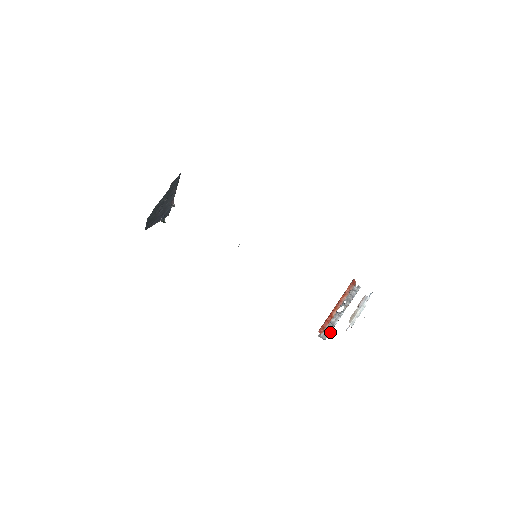
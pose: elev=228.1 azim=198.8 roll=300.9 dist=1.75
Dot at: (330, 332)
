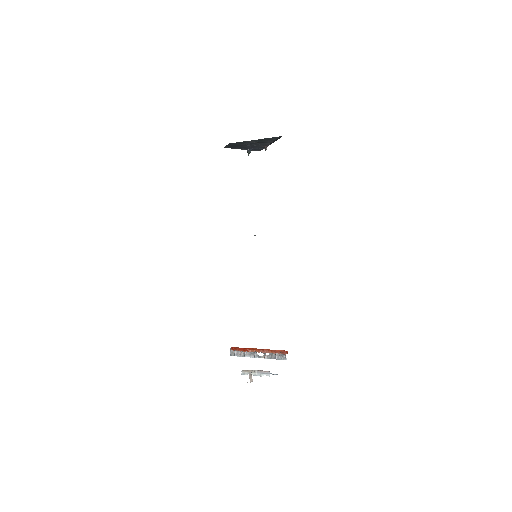
Dot at: (238, 356)
